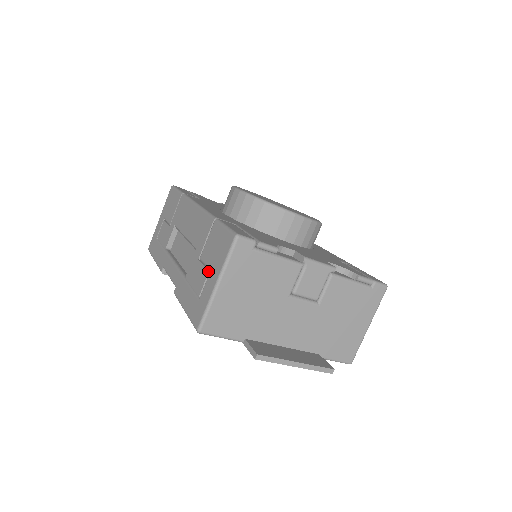
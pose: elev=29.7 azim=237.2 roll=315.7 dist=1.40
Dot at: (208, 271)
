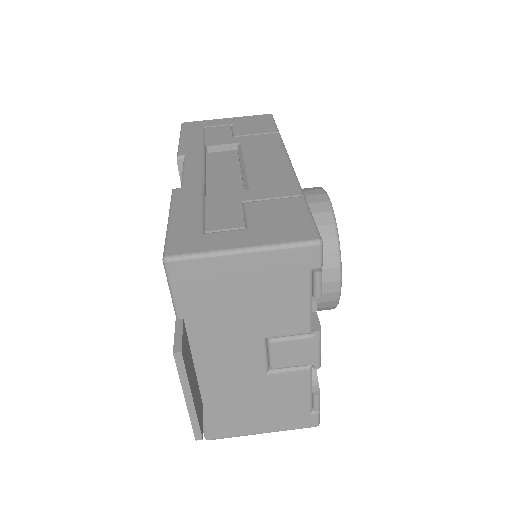
Dot at: (245, 225)
